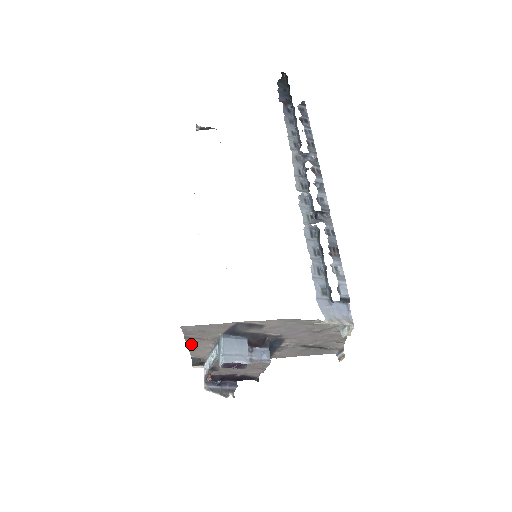
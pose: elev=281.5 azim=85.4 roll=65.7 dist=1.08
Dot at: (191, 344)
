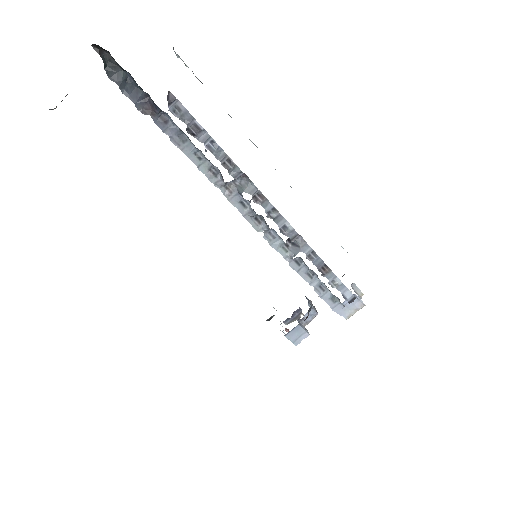
Dot at: occluded
